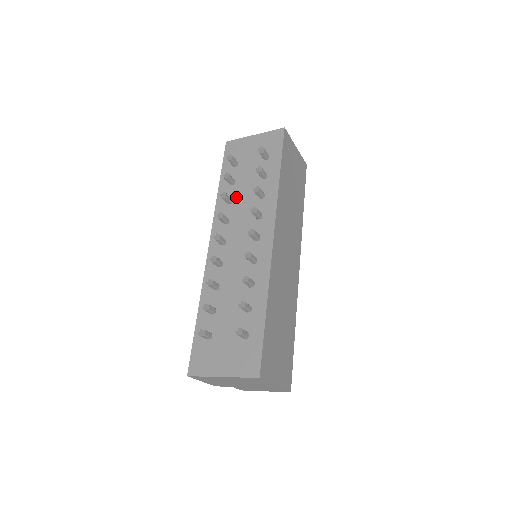
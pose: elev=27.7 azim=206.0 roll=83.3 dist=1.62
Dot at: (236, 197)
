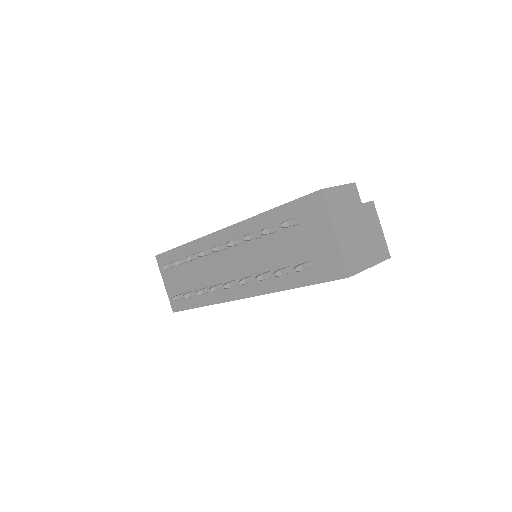
Dot at: (262, 241)
